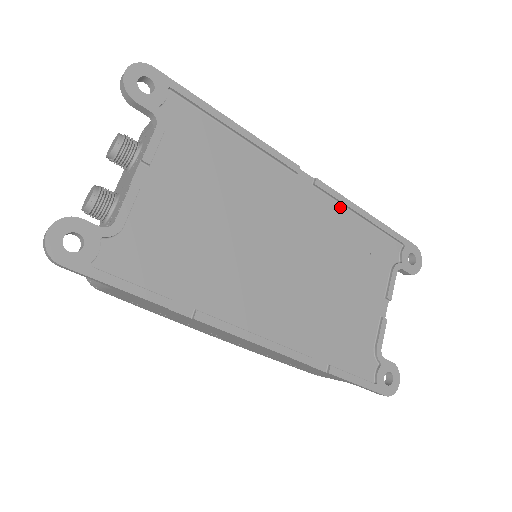
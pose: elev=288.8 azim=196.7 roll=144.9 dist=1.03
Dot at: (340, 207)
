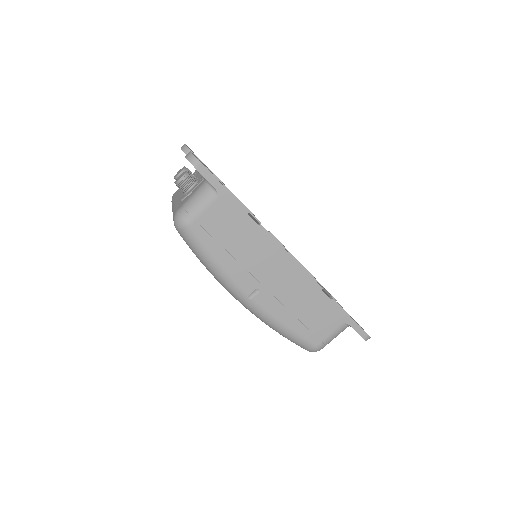
Dot at: occluded
